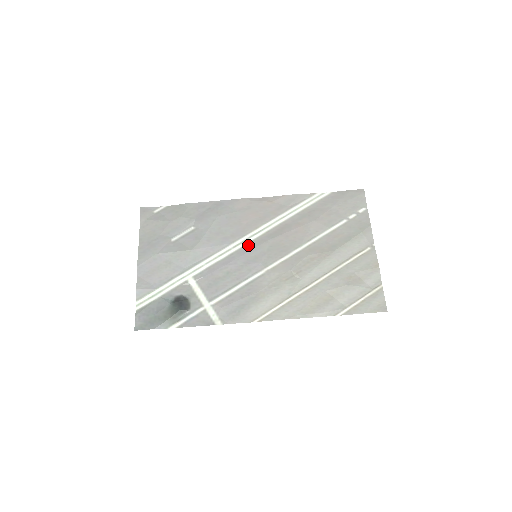
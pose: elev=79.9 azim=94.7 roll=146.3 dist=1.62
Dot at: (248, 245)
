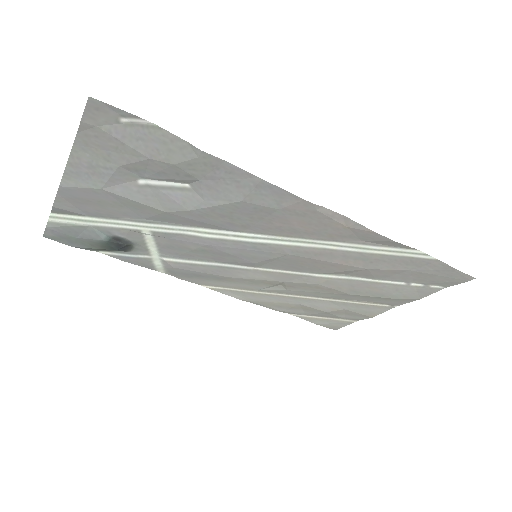
Dot at: (256, 245)
